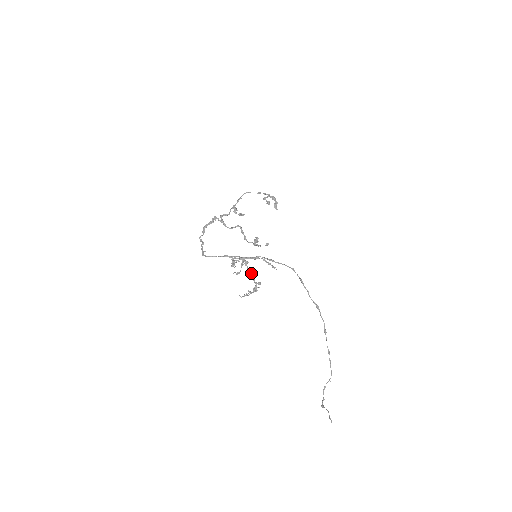
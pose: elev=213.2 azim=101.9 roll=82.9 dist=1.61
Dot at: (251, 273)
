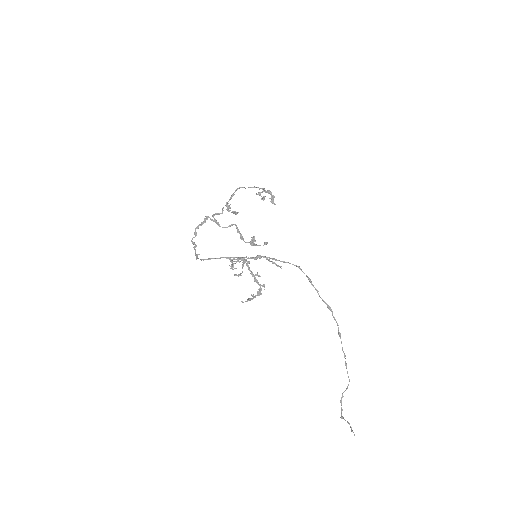
Dot at: (253, 274)
